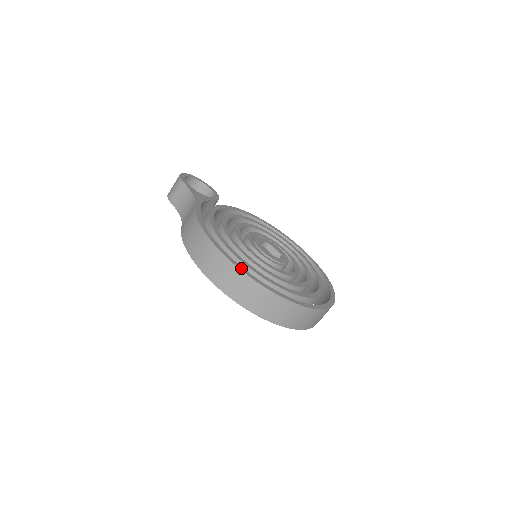
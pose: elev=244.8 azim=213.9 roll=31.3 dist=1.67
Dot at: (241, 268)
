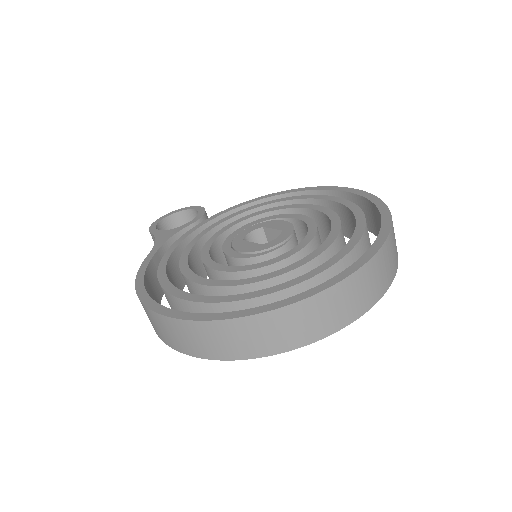
Dot at: (171, 313)
